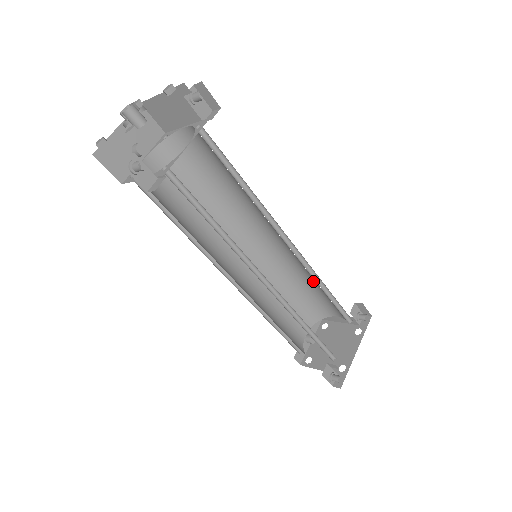
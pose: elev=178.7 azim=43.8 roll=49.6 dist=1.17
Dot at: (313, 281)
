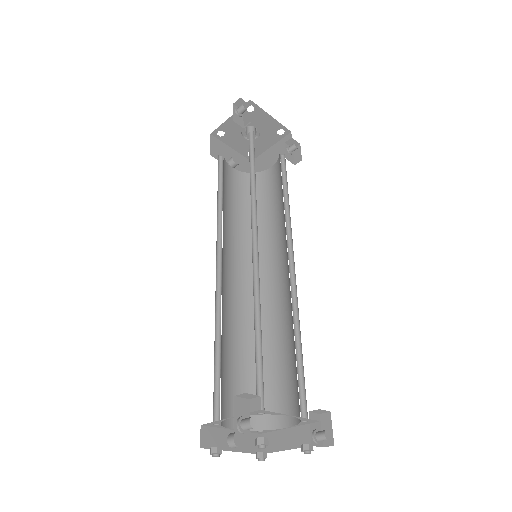
Dot at: (288, 341)
